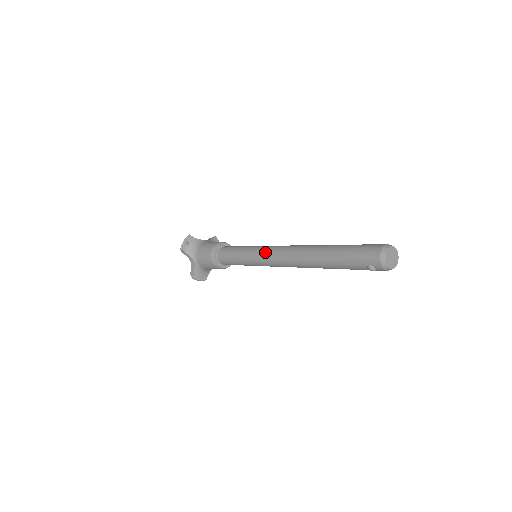
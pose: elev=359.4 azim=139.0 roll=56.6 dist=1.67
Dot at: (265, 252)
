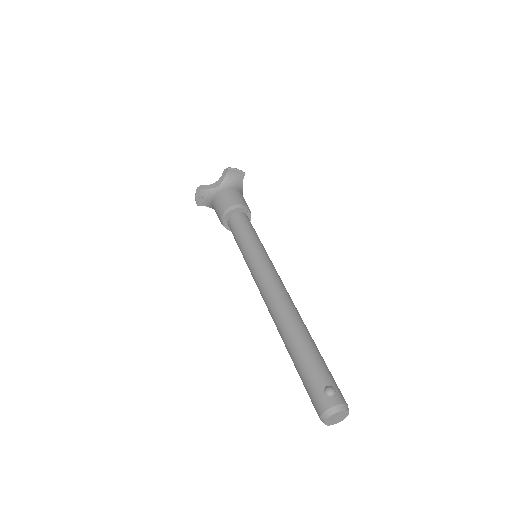
Dot at: (254, 280)
